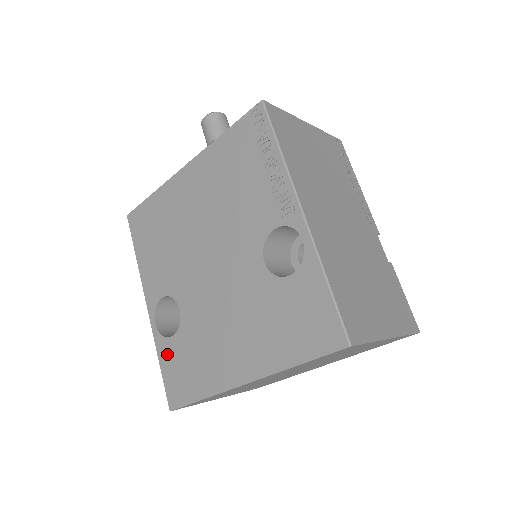
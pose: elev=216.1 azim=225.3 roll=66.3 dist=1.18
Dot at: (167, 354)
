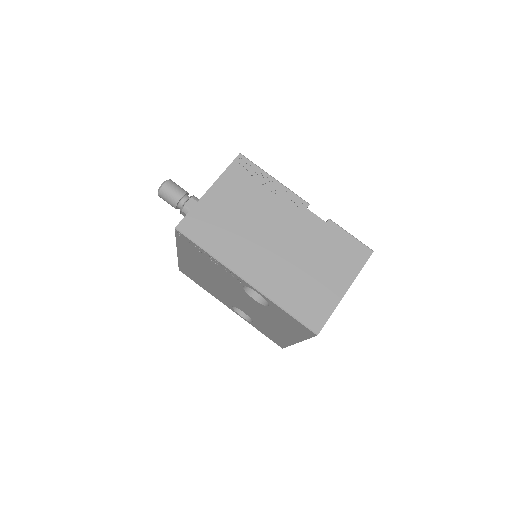
Dot at: (258, 328)
